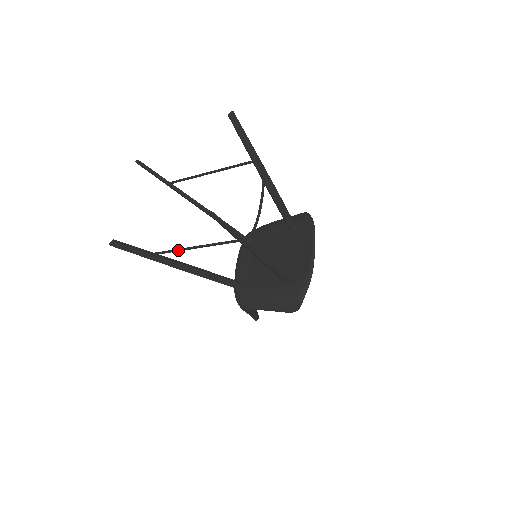
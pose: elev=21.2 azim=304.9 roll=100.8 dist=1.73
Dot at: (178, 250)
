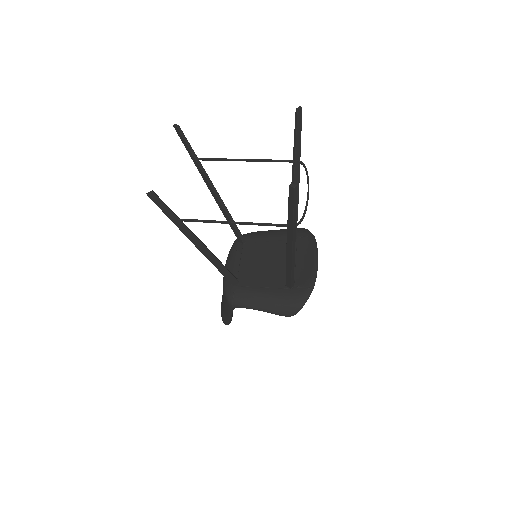
Dot at: (214, 221)
